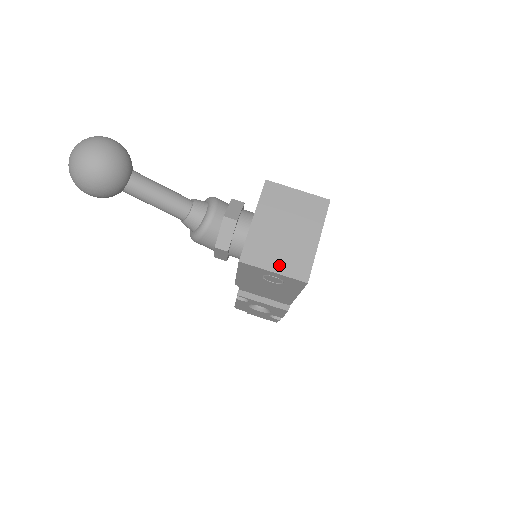
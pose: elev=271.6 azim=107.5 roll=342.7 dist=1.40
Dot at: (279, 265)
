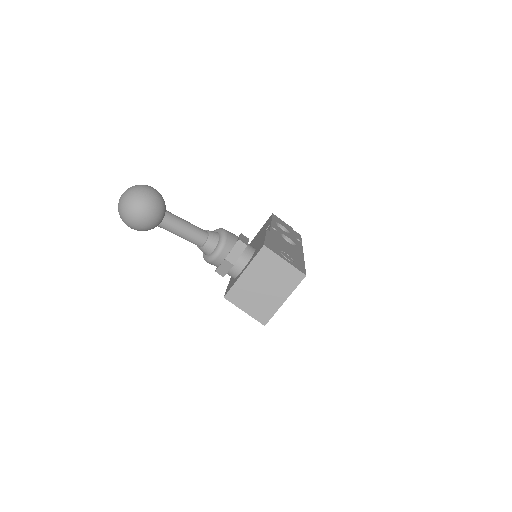
Dot at: (250, 309)
